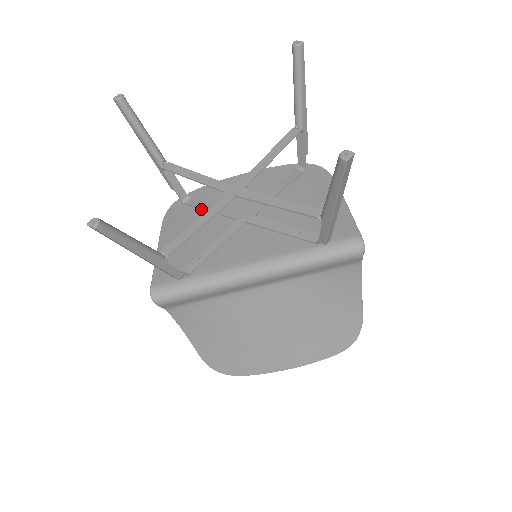
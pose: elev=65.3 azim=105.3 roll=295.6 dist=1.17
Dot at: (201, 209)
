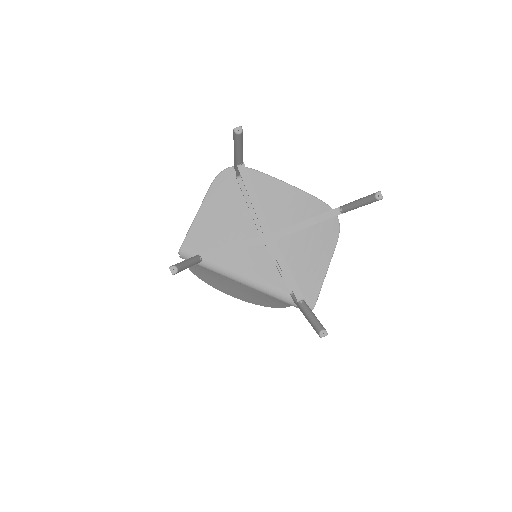
Dot at: (244, 198)
